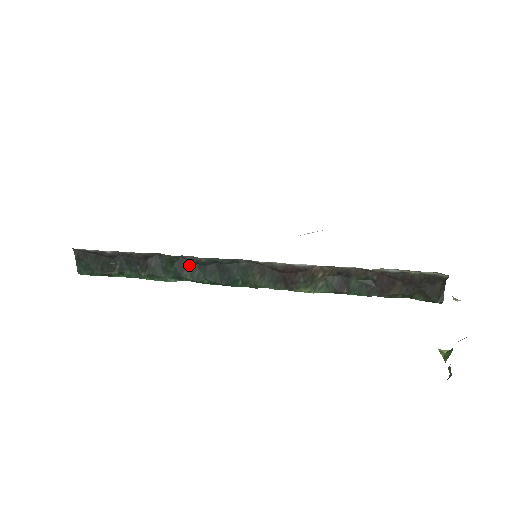
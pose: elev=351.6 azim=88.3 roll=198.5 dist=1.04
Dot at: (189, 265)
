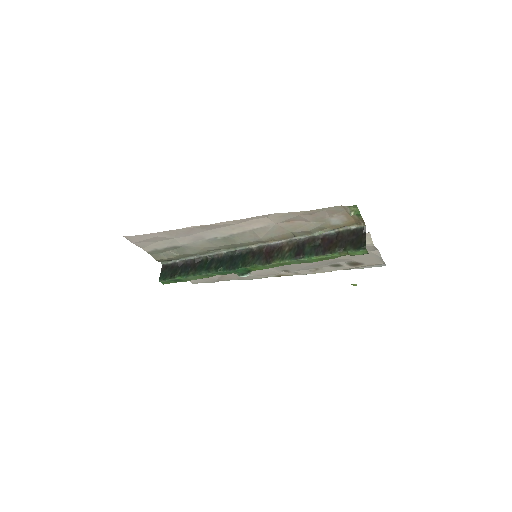
Dot at: (216, 262)
